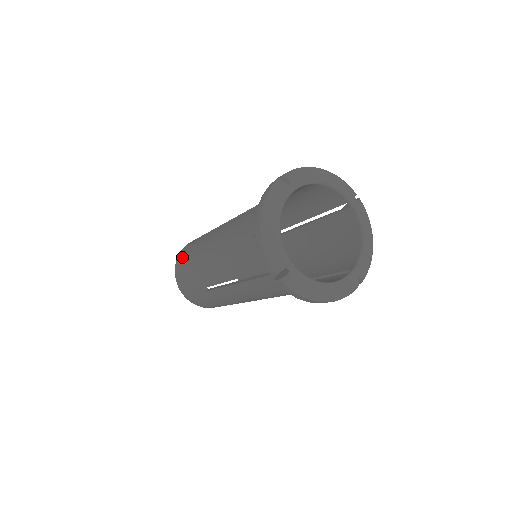
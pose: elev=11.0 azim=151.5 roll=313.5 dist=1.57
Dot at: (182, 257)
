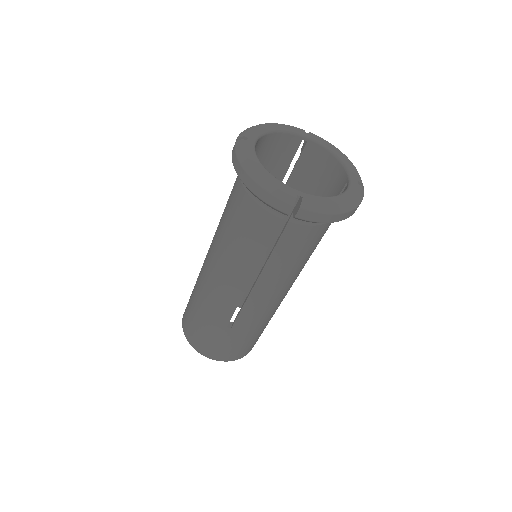
Dot at: occluded
